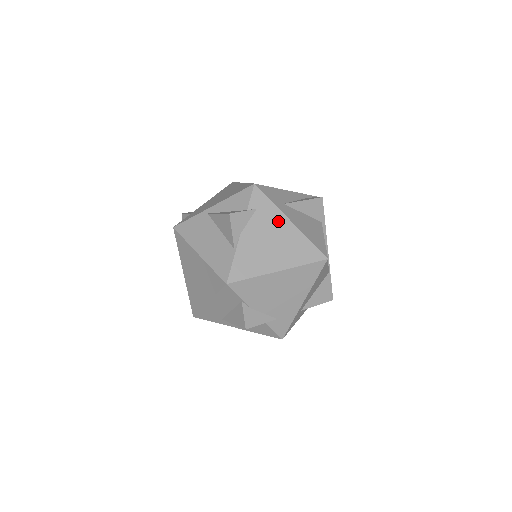
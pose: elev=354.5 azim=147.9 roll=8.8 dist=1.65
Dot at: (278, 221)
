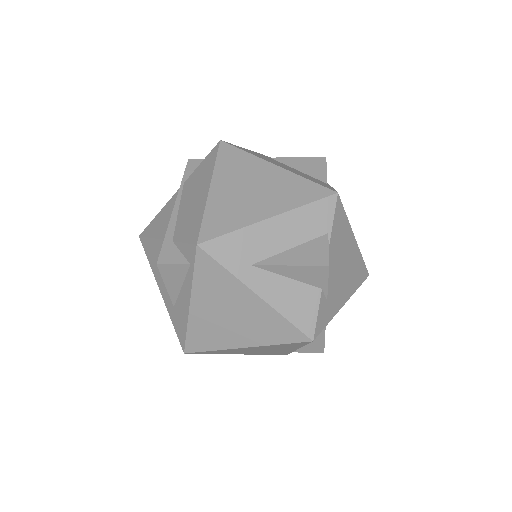
Dot at: occluded
